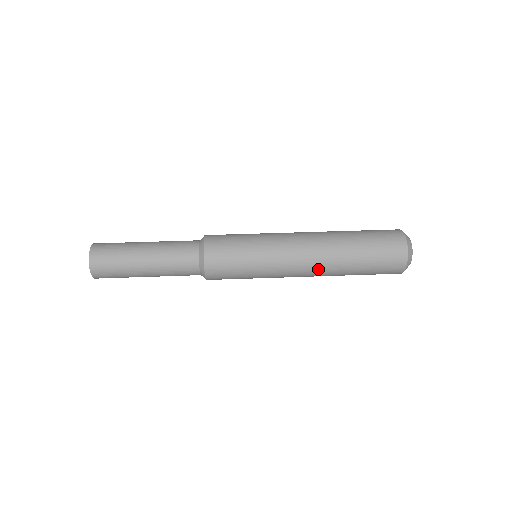
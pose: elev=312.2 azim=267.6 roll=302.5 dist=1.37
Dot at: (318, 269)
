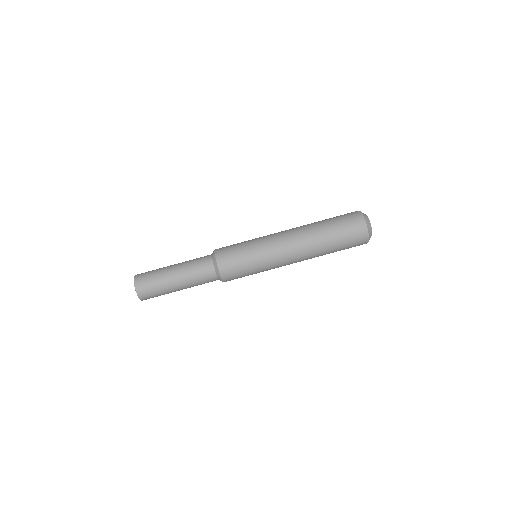
Dot at: occluded
